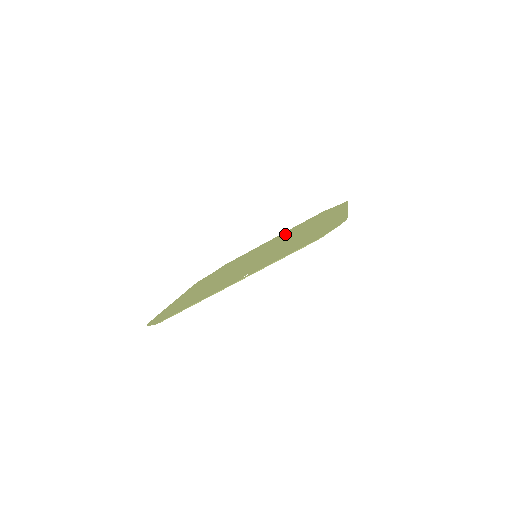
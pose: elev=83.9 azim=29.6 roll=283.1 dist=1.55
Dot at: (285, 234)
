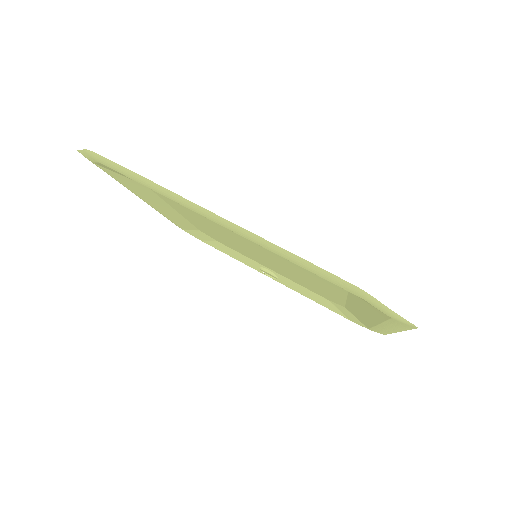
Dot at: occluded
